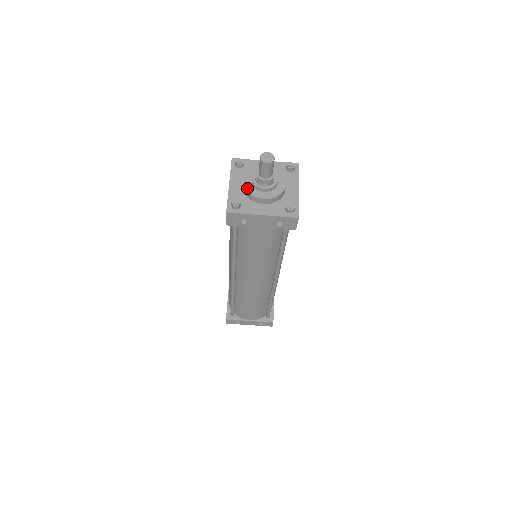
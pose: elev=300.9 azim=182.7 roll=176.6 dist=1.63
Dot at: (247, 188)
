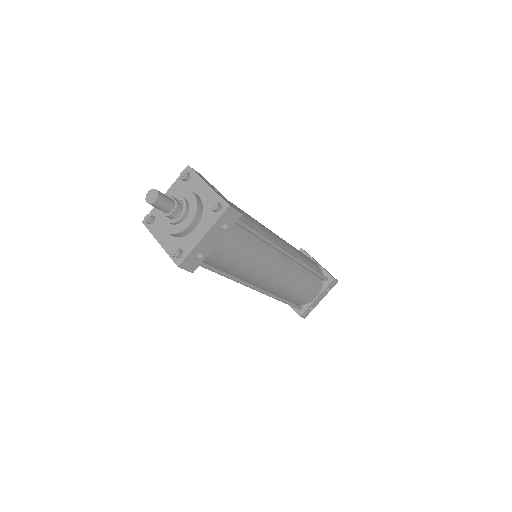
Dot at: (171, 232)
